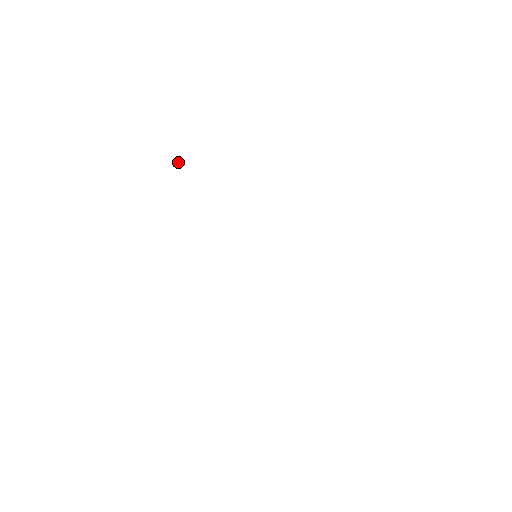
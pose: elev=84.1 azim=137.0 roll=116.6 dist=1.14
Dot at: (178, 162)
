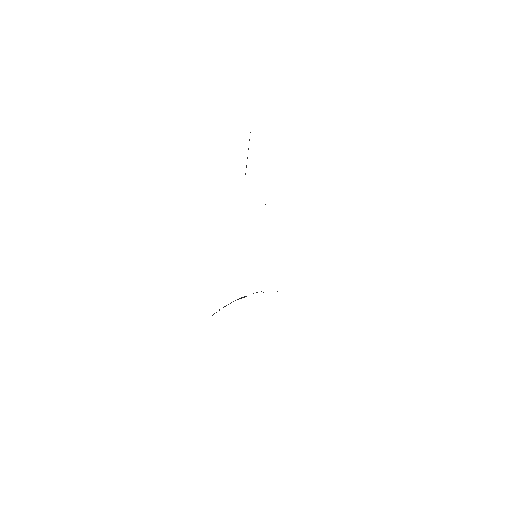
Dot at: occluded
